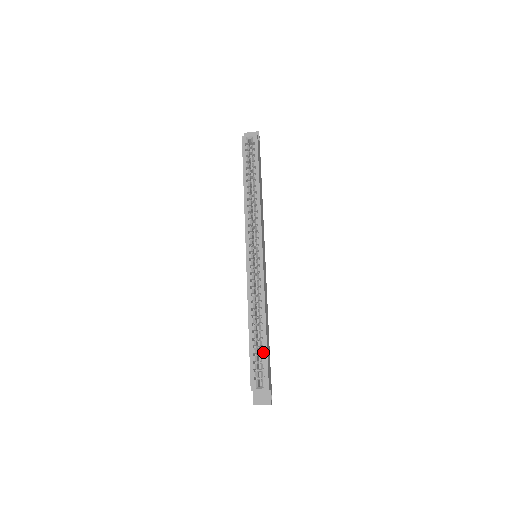
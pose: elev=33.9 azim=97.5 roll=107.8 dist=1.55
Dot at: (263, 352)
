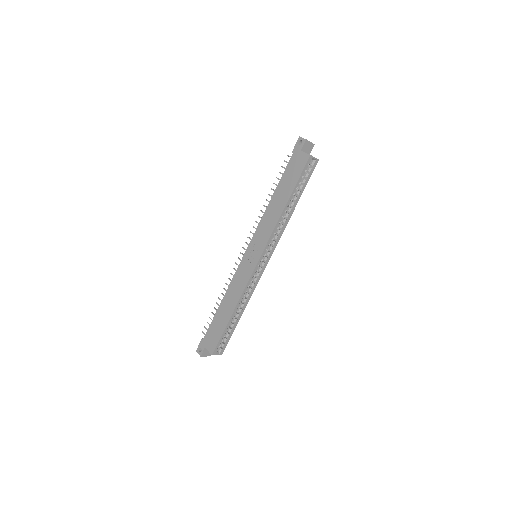
Dot at: (231, 332)
